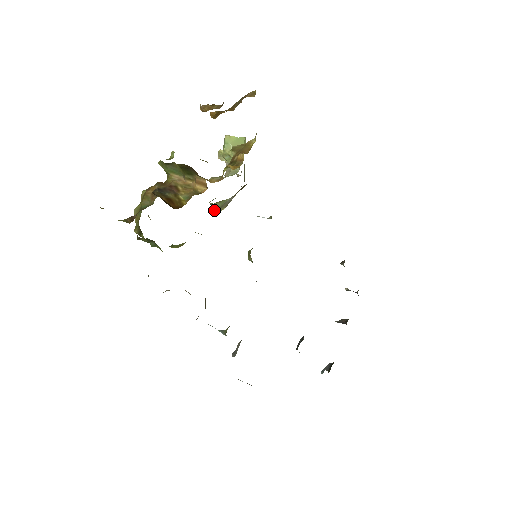
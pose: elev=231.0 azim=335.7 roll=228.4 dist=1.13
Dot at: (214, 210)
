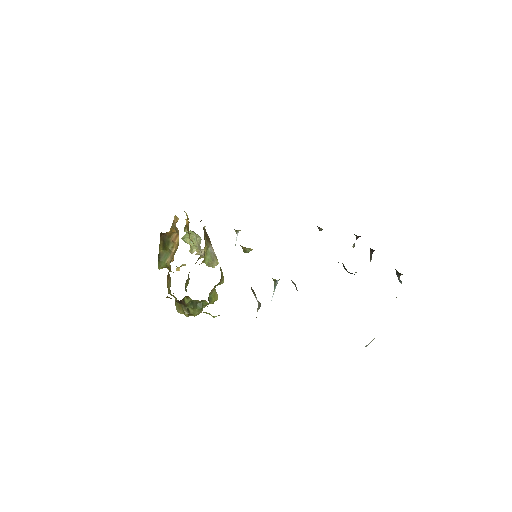
Dot at: (214, 267)
